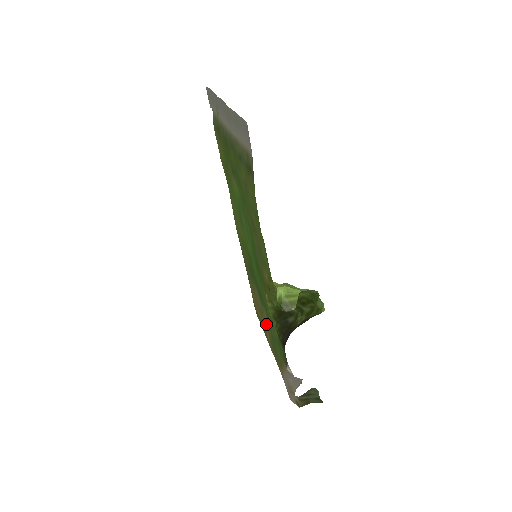
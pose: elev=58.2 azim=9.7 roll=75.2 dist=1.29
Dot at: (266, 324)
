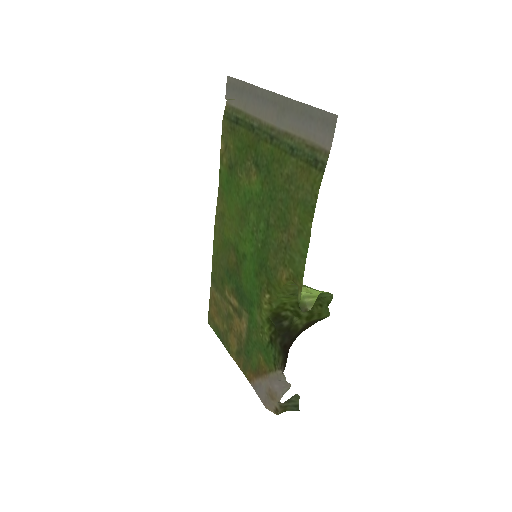
Dot at: (237, 330)
